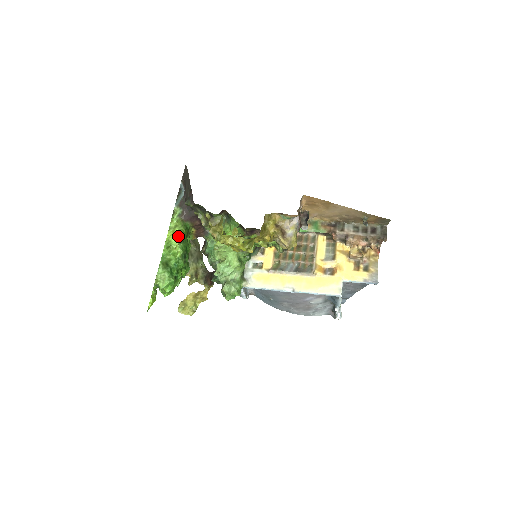
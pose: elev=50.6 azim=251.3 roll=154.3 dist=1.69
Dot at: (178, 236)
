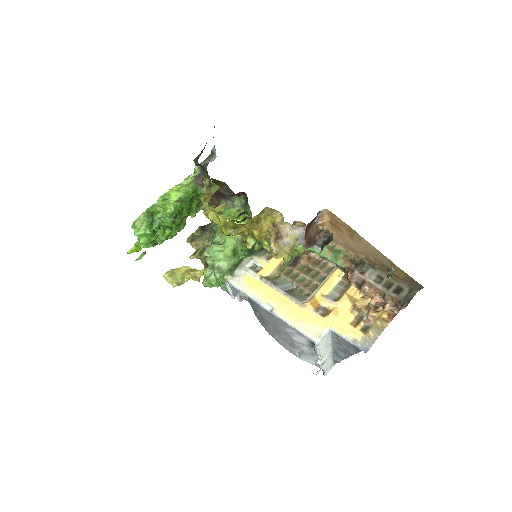
Dot at: (180, 194)
